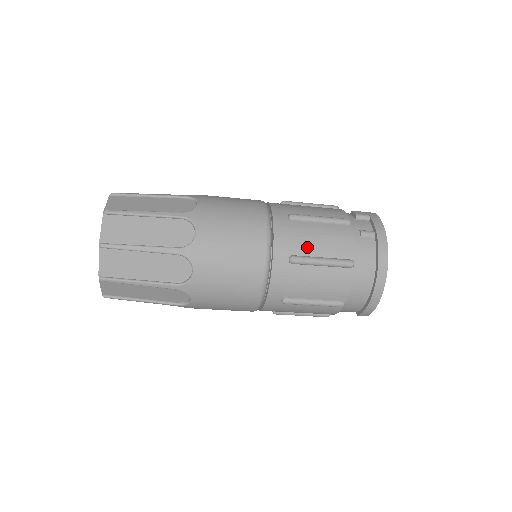
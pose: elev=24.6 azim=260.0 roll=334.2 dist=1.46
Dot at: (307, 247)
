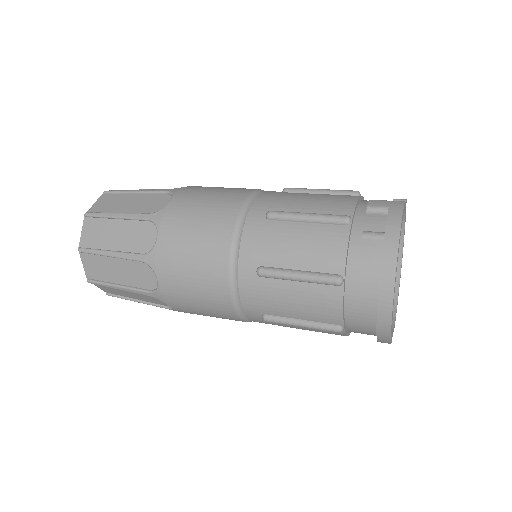
Dot at: (280, 256)
